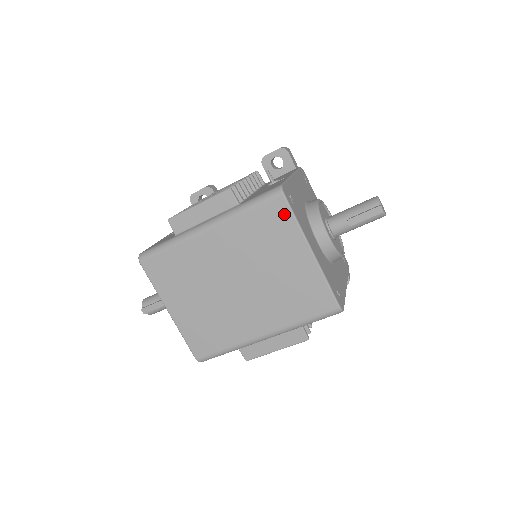
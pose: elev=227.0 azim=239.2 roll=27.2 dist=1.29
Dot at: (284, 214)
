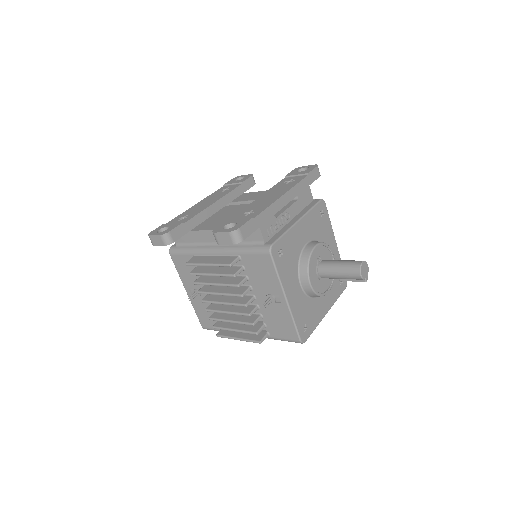
Dot at: occluded
